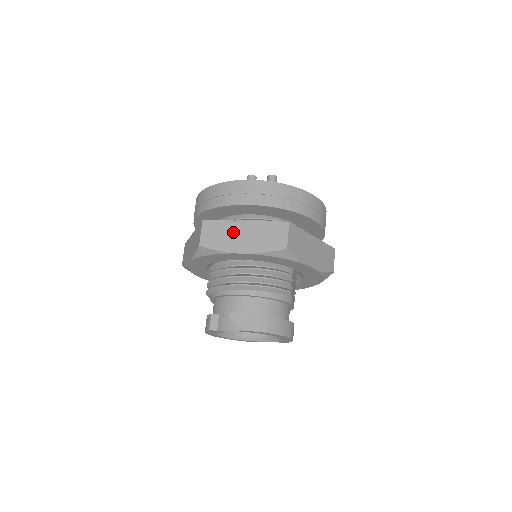
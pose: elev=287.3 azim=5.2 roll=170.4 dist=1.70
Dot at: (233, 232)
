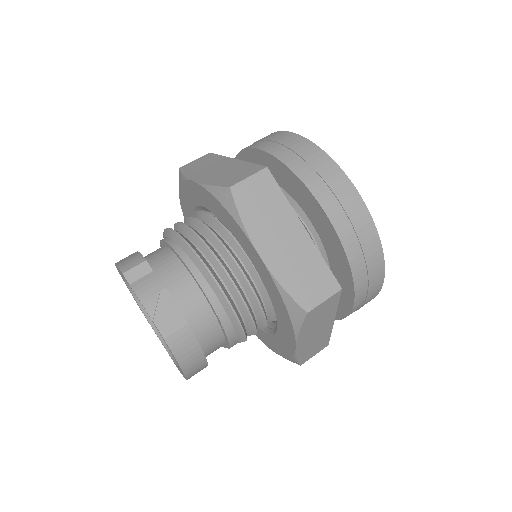
Dot at: (280, 222)
